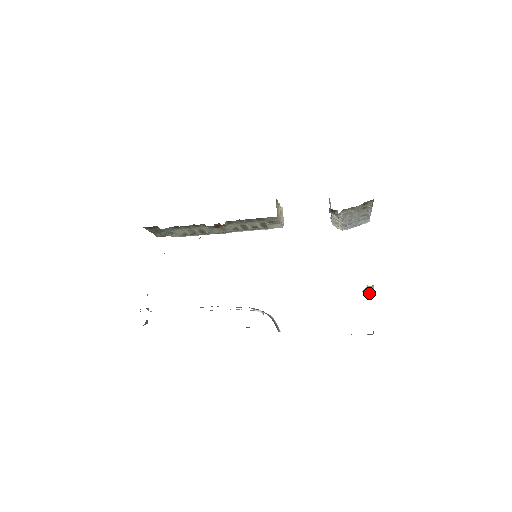
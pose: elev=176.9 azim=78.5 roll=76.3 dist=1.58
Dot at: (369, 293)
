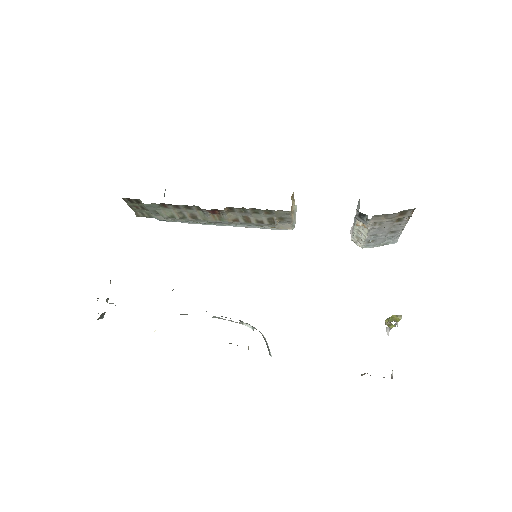
Dot at: (387, 327)
